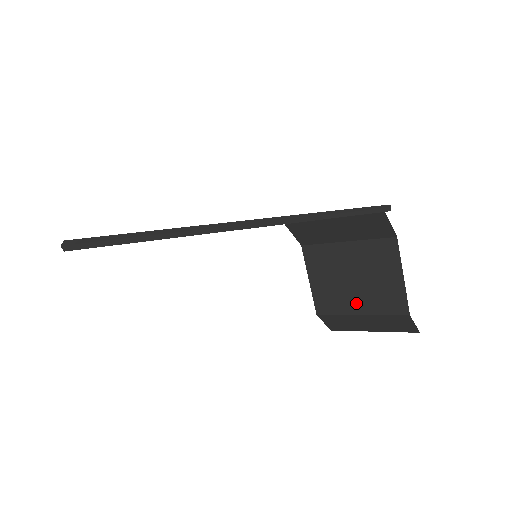
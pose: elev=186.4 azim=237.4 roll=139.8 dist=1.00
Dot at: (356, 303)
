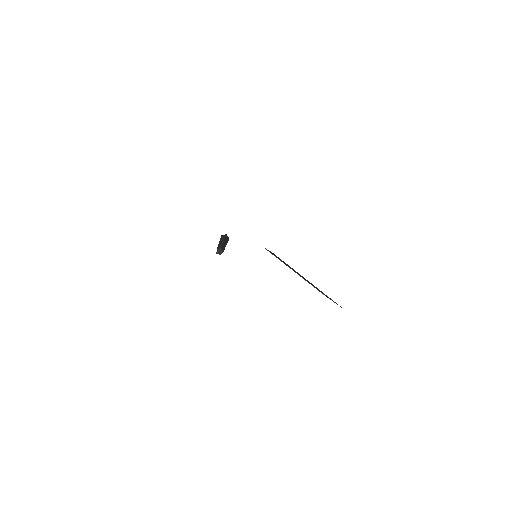
Dot at: occluded
